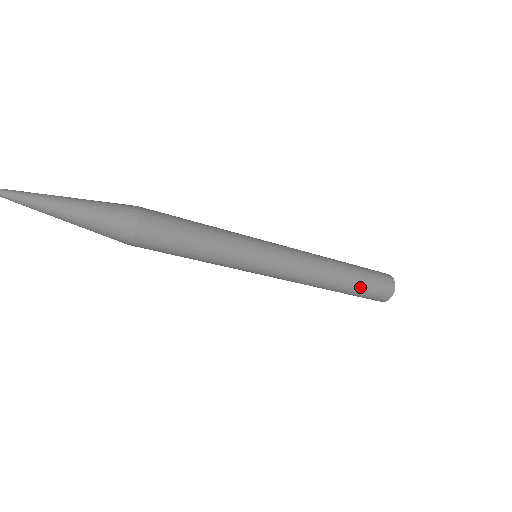
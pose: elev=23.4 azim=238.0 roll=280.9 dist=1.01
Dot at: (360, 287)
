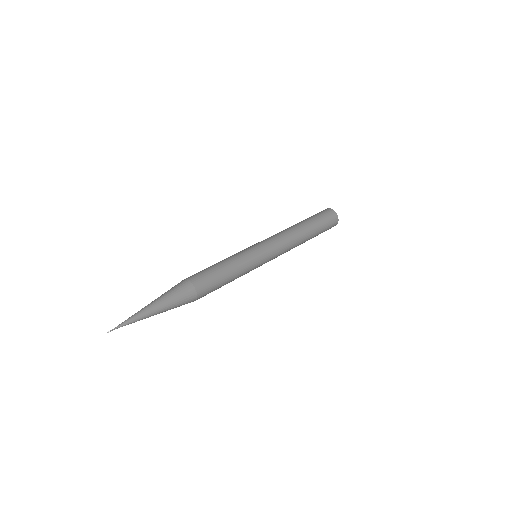
Dot at: occluded
